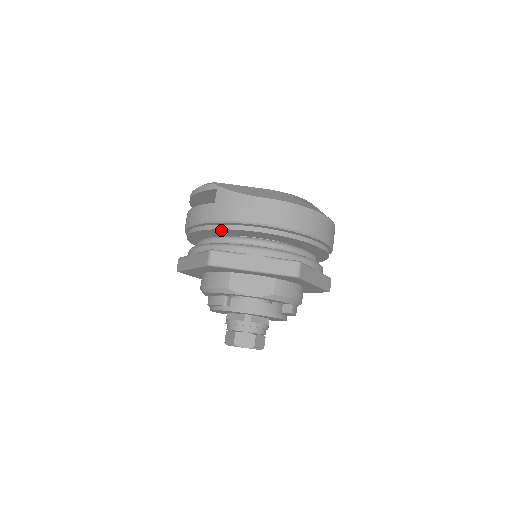
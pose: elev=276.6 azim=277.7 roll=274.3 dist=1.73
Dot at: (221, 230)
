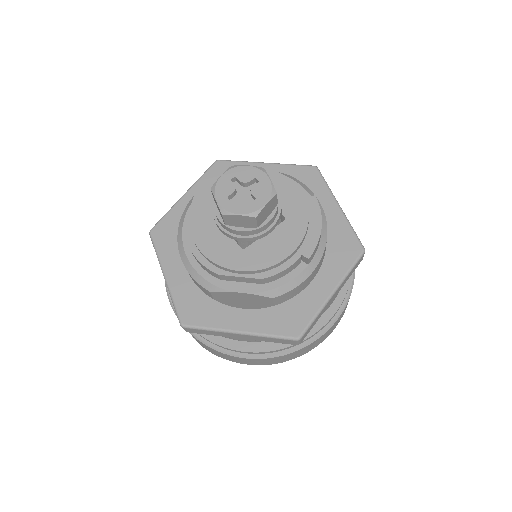
Dot at: occluded
